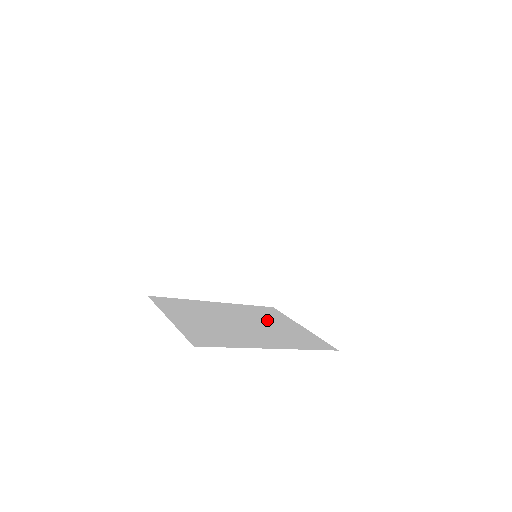
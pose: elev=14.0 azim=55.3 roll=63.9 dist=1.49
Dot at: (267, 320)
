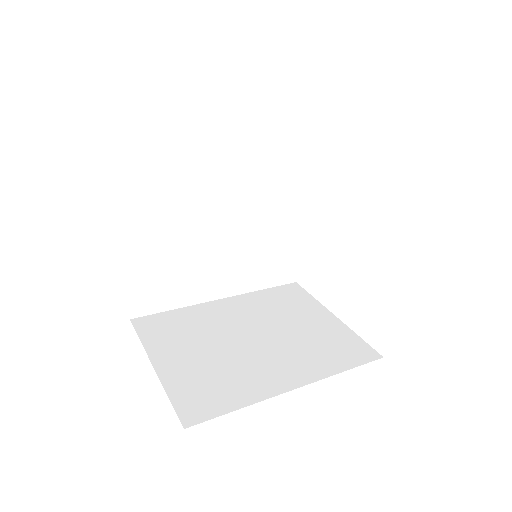
Dot at: (287, 318)
